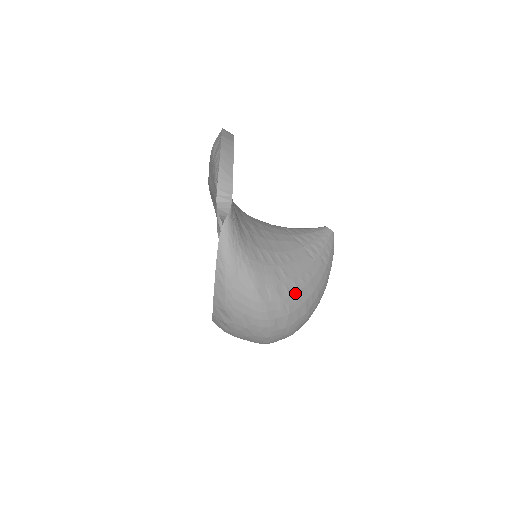
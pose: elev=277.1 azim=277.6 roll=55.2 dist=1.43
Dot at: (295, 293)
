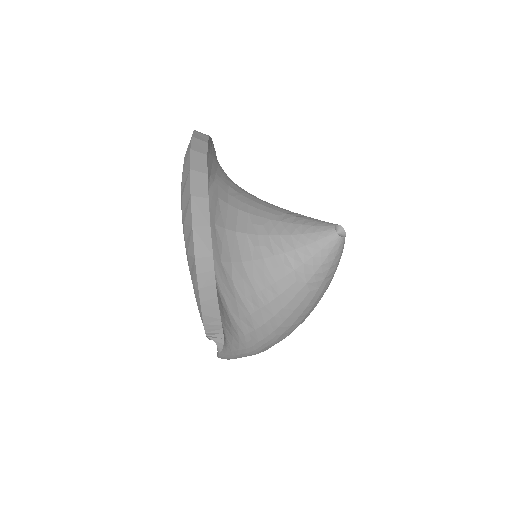
Dot at: (296, 326)
